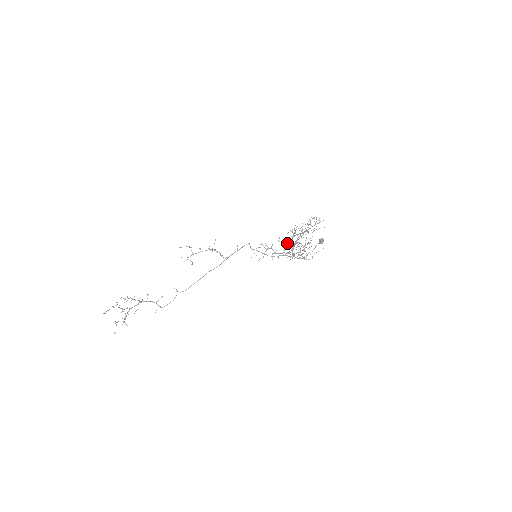
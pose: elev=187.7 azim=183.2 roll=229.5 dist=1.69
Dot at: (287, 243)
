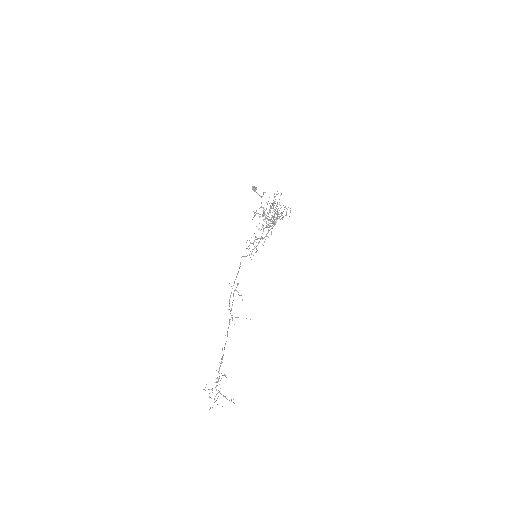
Dot at: (267, 226)
